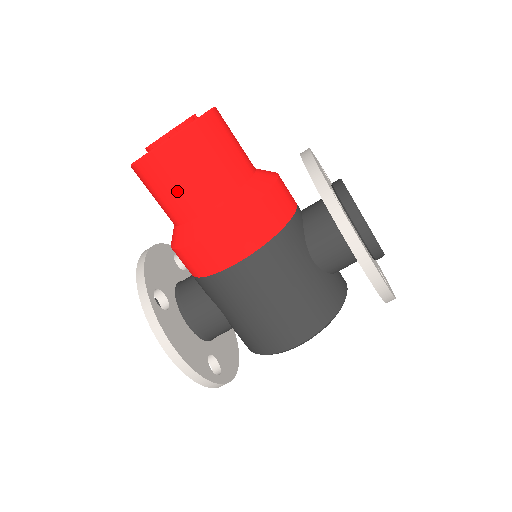
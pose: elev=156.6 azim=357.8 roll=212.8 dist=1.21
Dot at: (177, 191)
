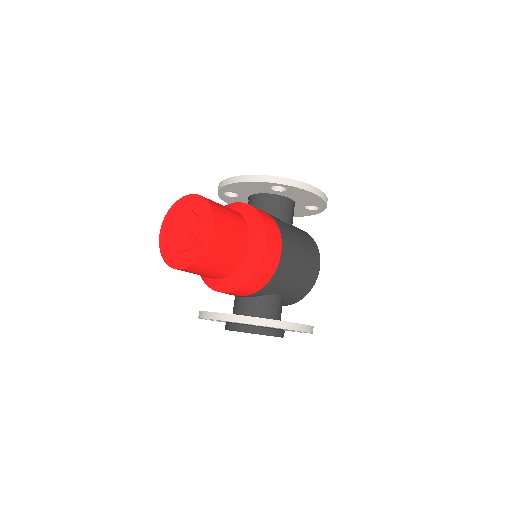
Dot at: (232, 248)
